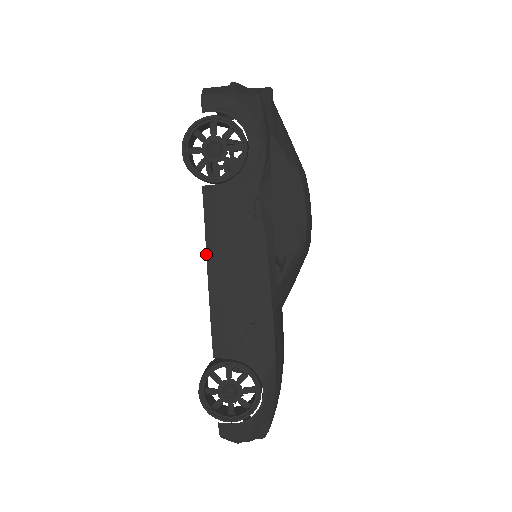
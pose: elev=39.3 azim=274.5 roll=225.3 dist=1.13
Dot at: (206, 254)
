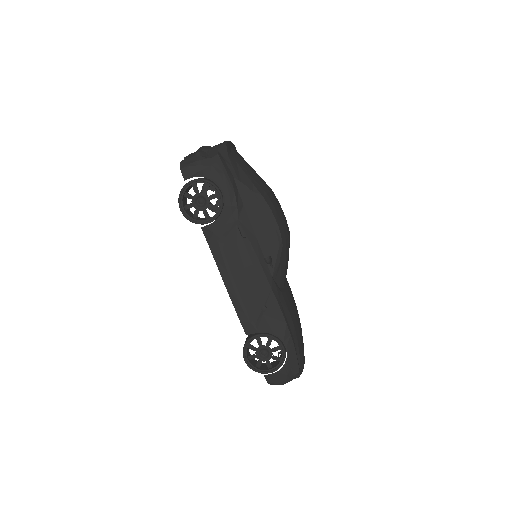
Dot at: (219, 271)
